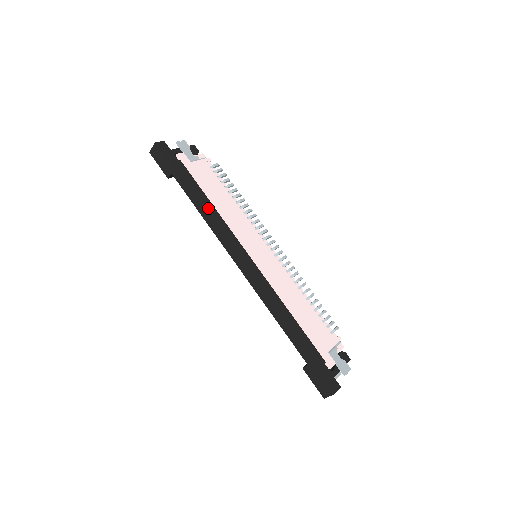
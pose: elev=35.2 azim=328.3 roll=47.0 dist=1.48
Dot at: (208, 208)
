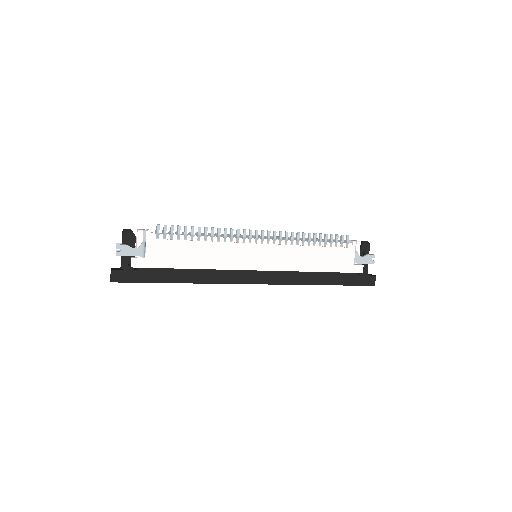
Dot at: (198, 277)
